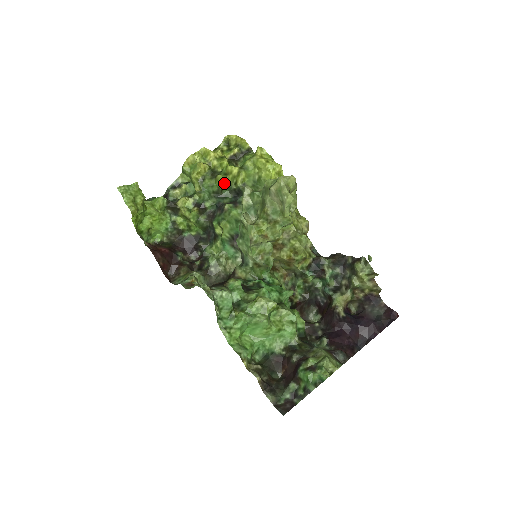
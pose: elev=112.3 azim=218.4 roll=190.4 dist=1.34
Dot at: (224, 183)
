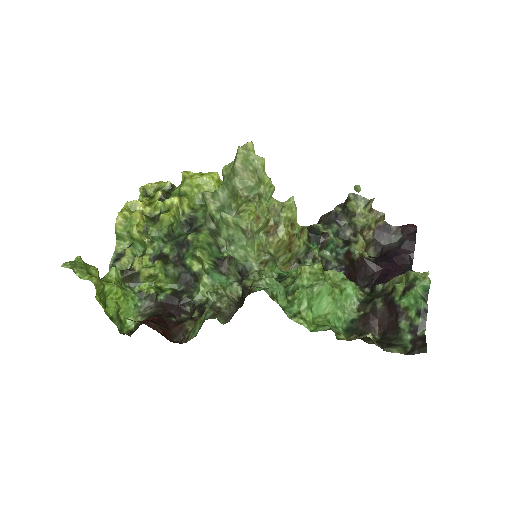
Dot at: (172, 218)
